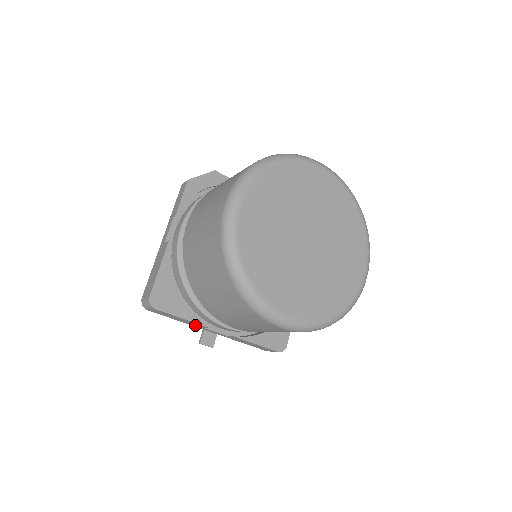
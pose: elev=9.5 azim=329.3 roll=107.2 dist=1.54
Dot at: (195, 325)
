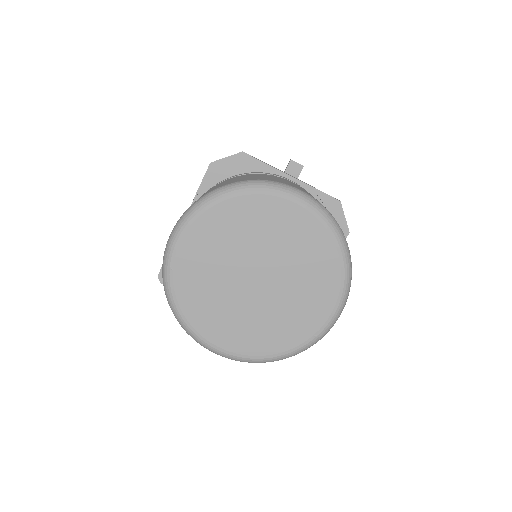
Dot at: occluded
